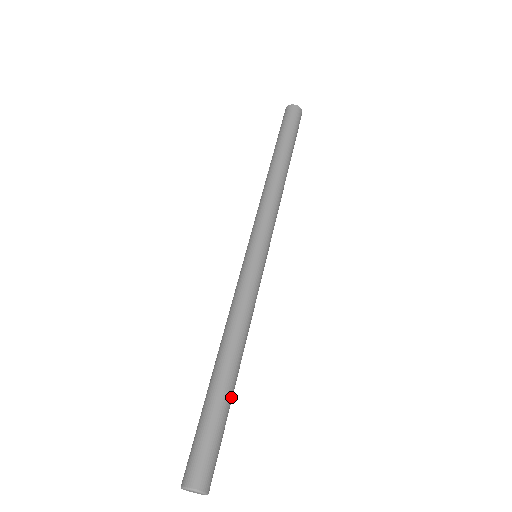
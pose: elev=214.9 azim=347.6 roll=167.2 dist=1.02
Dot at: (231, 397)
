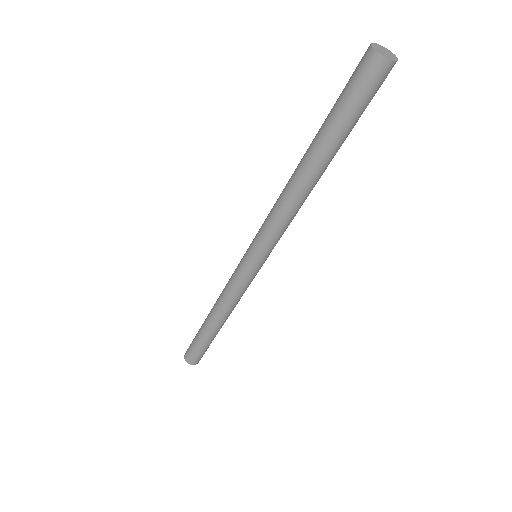
Dot at: (212, 337)
